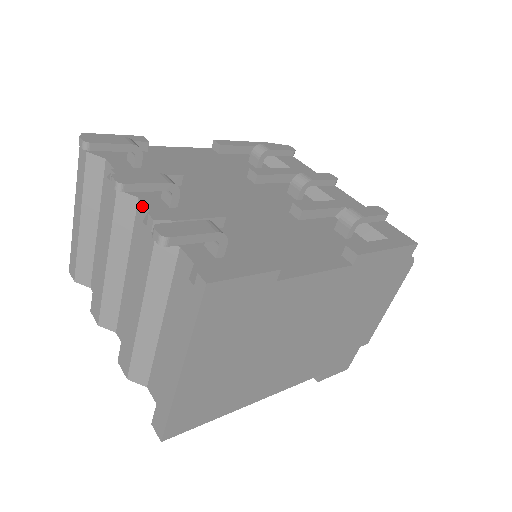
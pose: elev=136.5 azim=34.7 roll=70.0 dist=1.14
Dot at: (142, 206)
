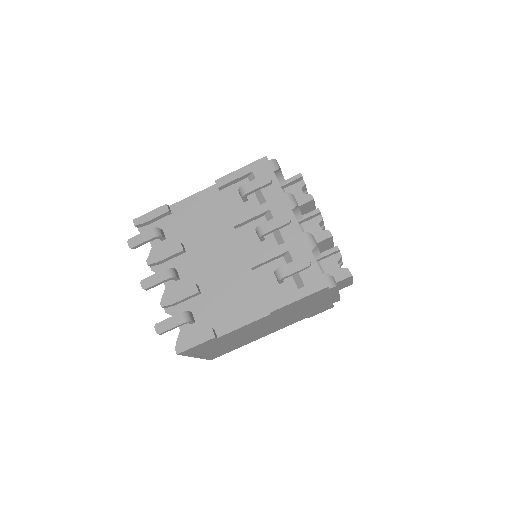
Dot at: occluded
